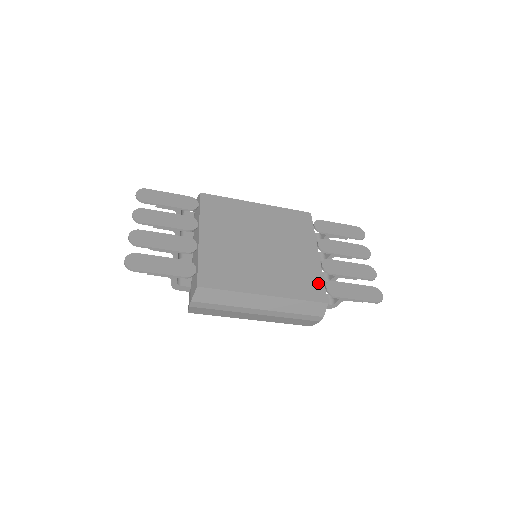
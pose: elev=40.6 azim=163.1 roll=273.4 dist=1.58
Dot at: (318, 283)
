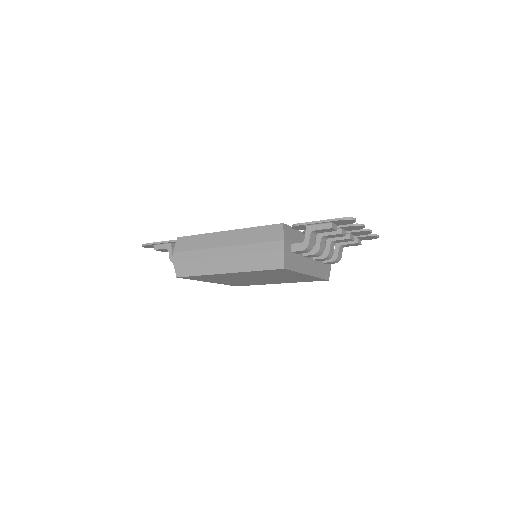
Dot at: occluded
